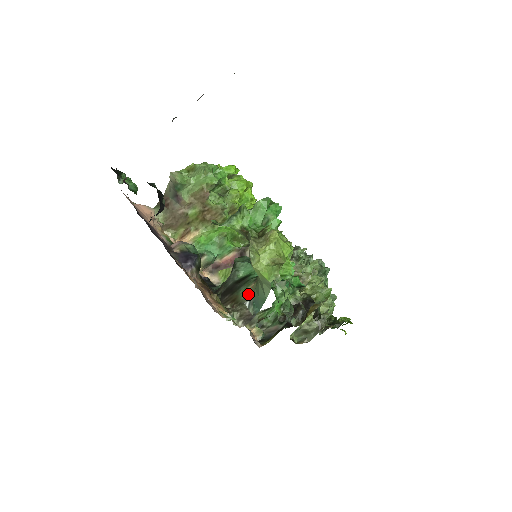
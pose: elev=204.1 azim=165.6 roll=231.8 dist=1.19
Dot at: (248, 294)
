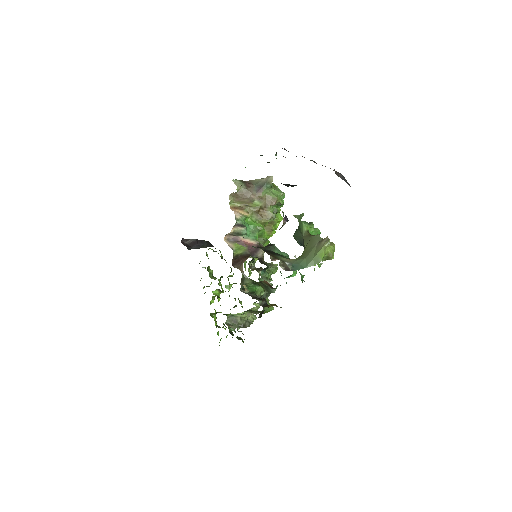
Dot at: (287, 260)
